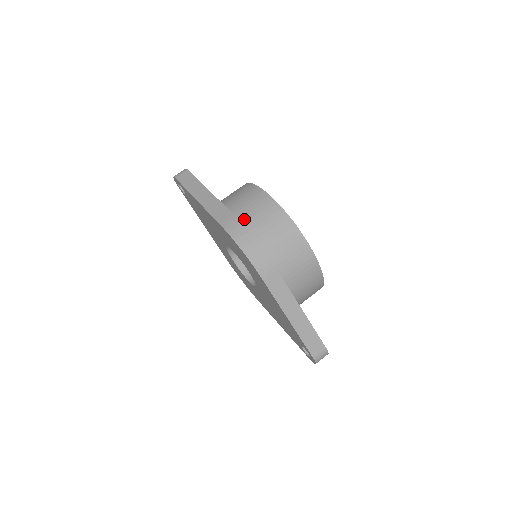
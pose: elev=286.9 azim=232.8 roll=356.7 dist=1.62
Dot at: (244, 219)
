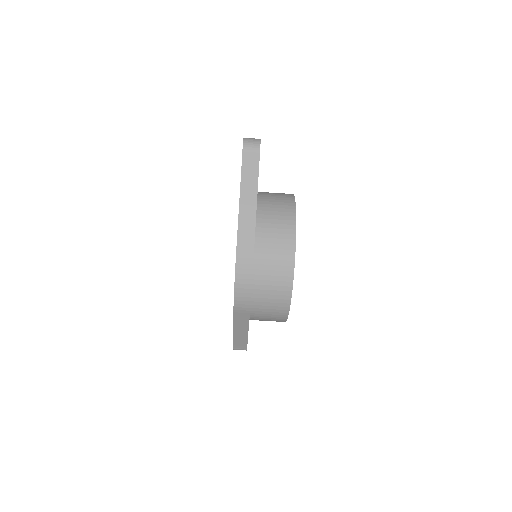
Dot at: (257, 266)
